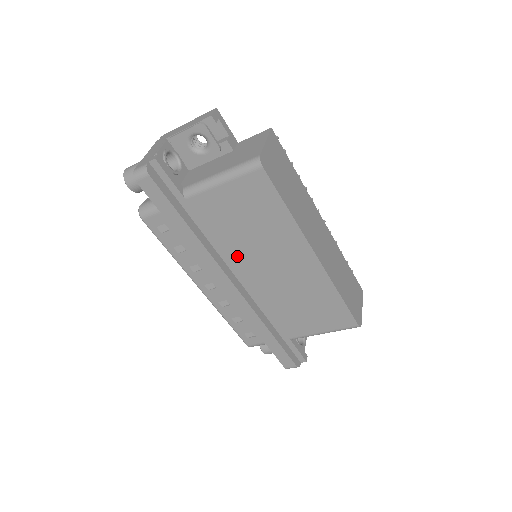
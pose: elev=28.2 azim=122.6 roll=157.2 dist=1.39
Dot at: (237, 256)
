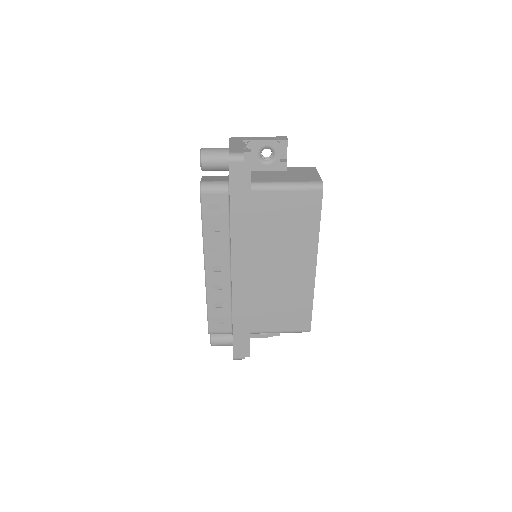
Dot at: (258, 249)
